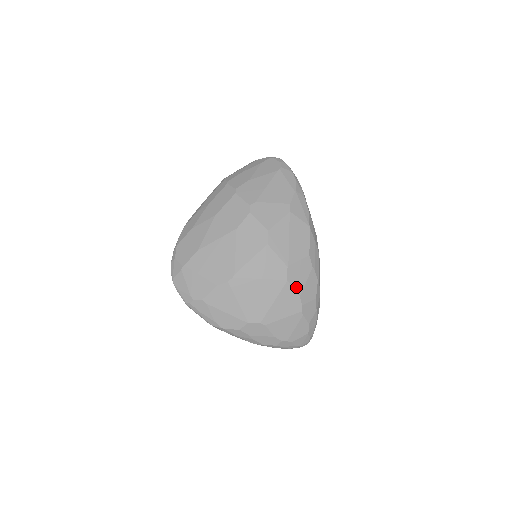
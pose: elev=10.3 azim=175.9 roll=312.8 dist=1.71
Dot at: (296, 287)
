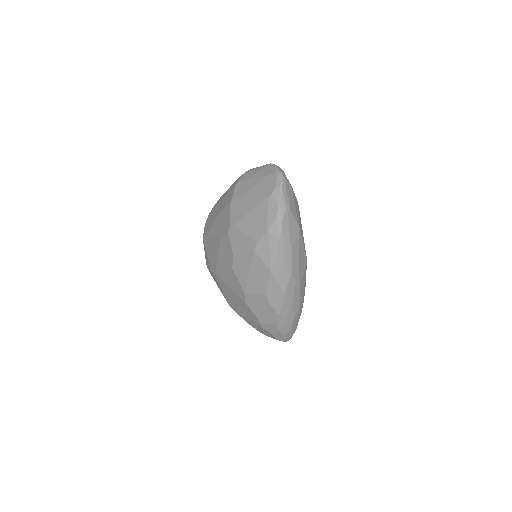
Dot at: (253, 310)
